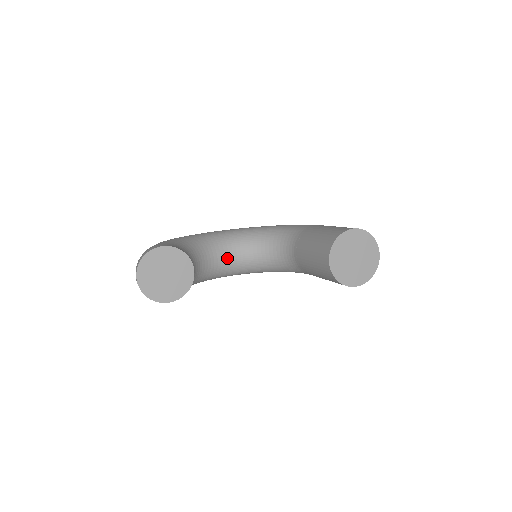
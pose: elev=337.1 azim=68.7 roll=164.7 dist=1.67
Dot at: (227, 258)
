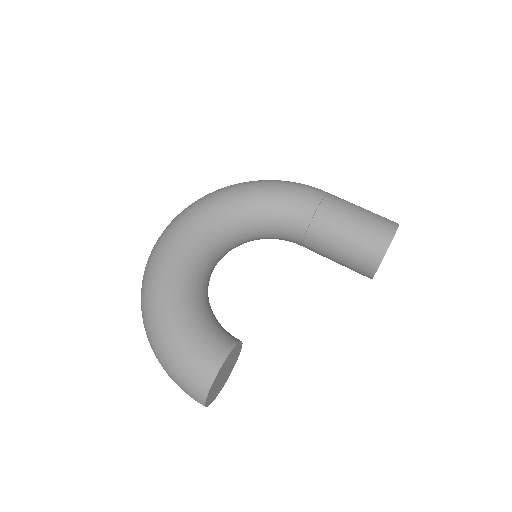
Dot at: (215, 265)
